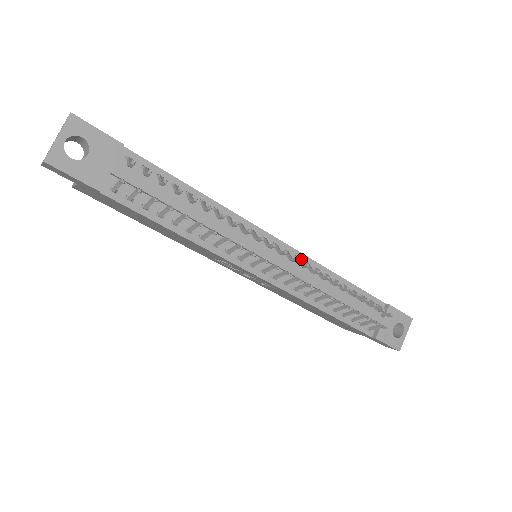
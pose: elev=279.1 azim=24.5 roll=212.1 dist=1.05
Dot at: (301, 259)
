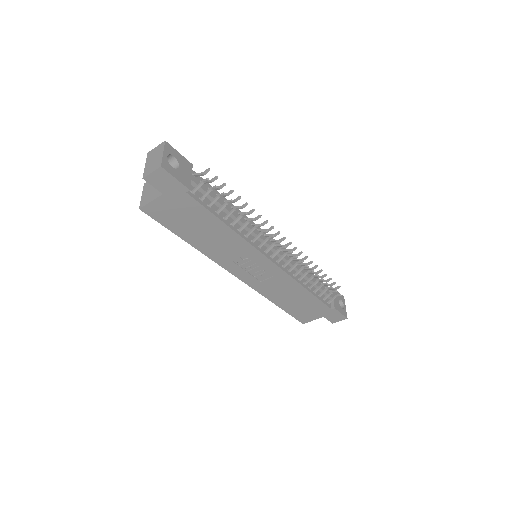
Dot at: (284, 252)
